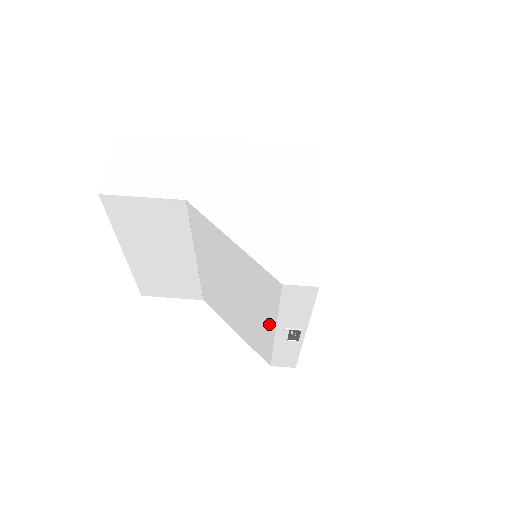
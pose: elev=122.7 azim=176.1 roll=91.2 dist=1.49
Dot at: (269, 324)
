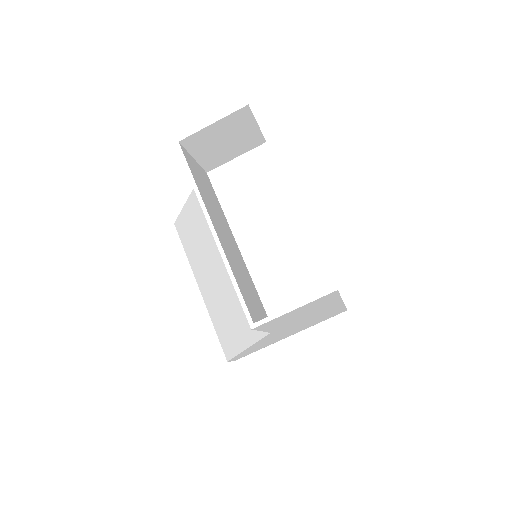
Dot at: (204, 292)
